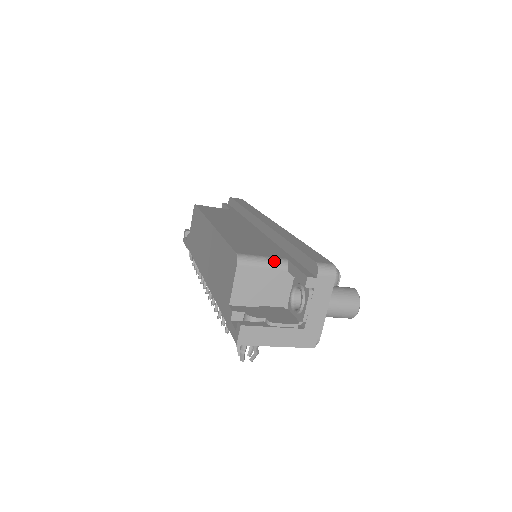
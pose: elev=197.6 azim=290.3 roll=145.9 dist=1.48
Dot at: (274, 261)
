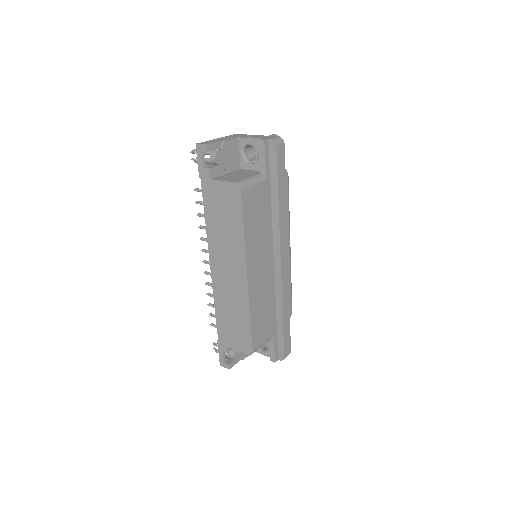
Dot at: occluded
